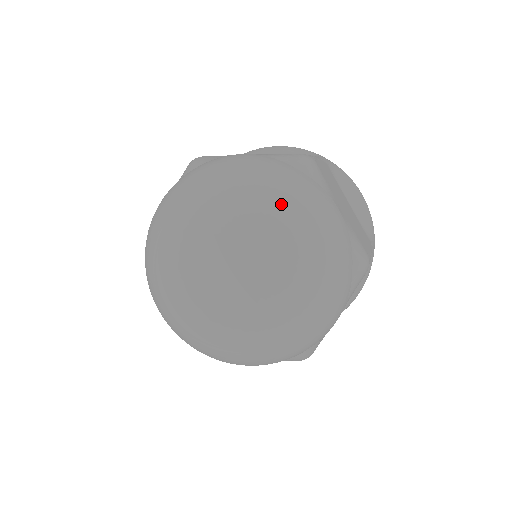
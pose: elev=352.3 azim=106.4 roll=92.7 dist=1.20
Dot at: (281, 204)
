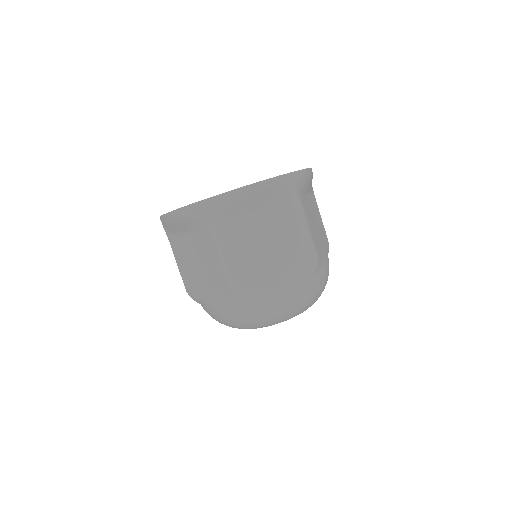
Dot at: (313, 303)
